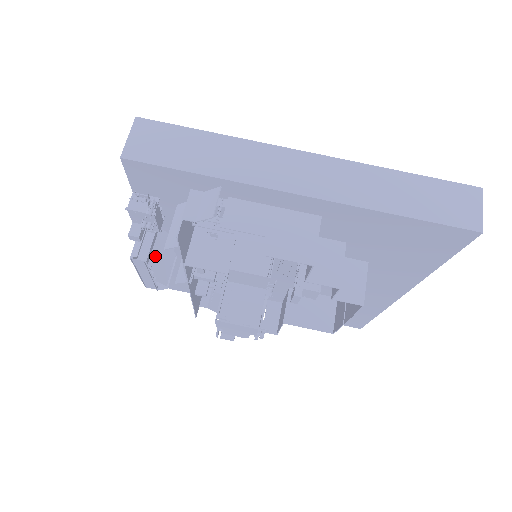
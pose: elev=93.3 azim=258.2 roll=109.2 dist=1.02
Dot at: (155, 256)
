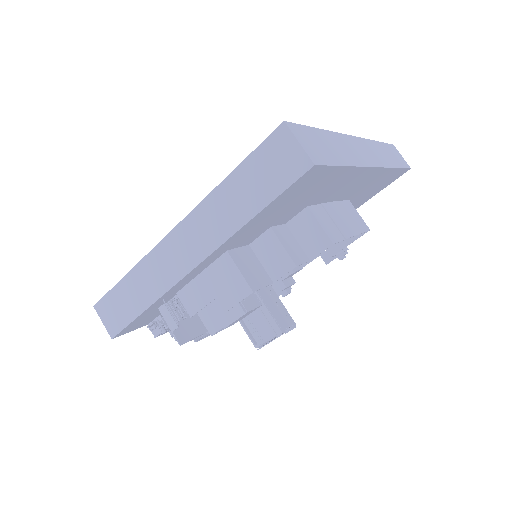
Dot at: occluded
